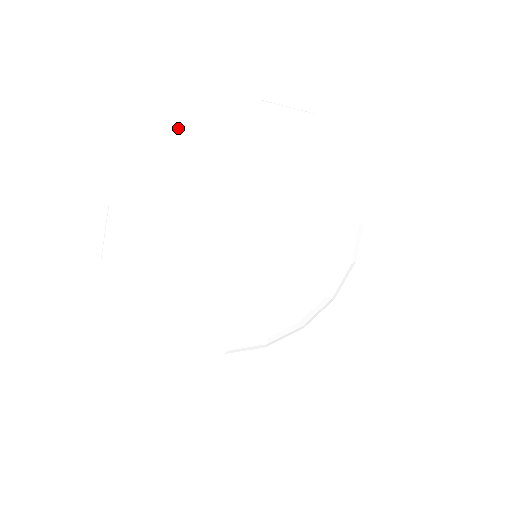
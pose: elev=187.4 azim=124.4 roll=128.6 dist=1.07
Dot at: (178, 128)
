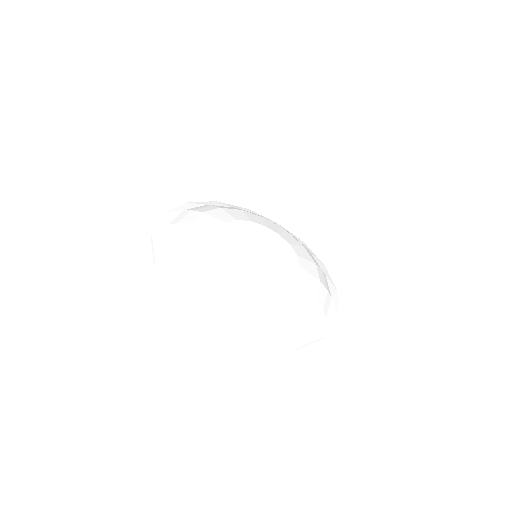
Dot at: (179, 207)
